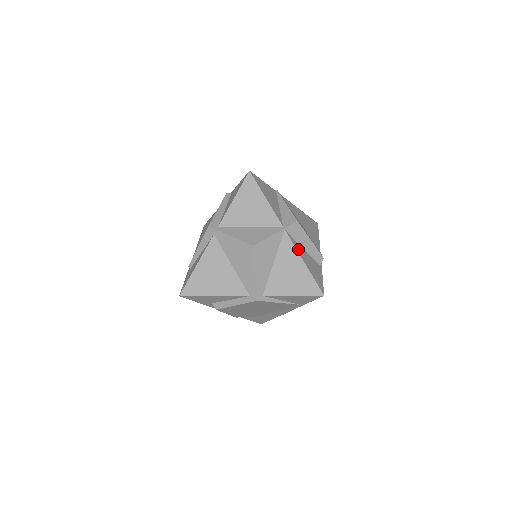
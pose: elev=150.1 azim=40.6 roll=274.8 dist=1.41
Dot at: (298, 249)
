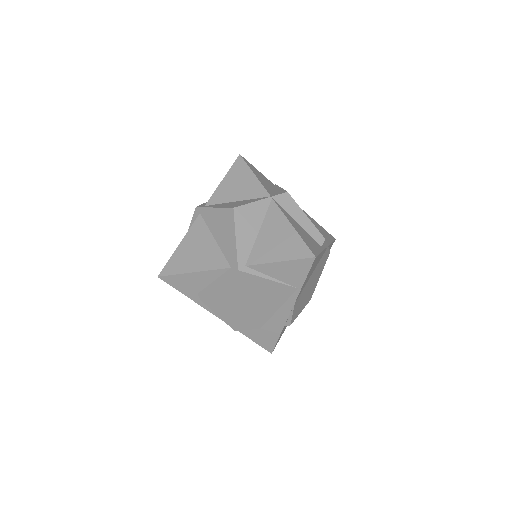
Dot at: (287, 217)
